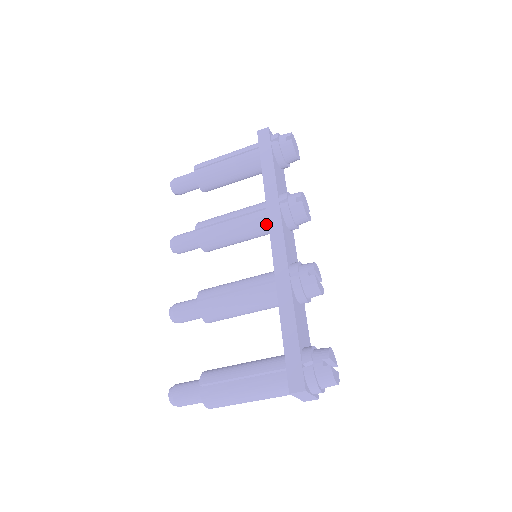
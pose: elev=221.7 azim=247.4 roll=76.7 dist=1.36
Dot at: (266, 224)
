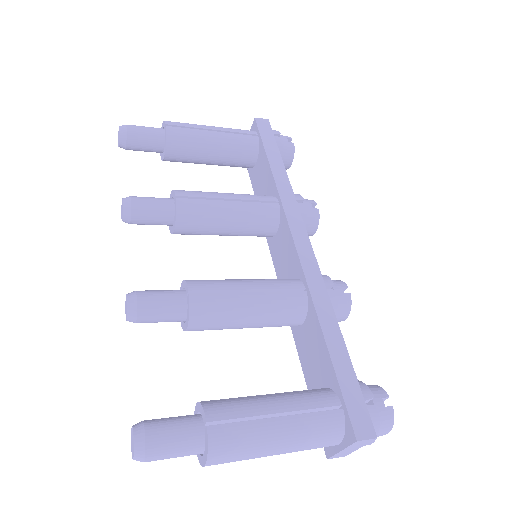
Dot at: (273, 221)
